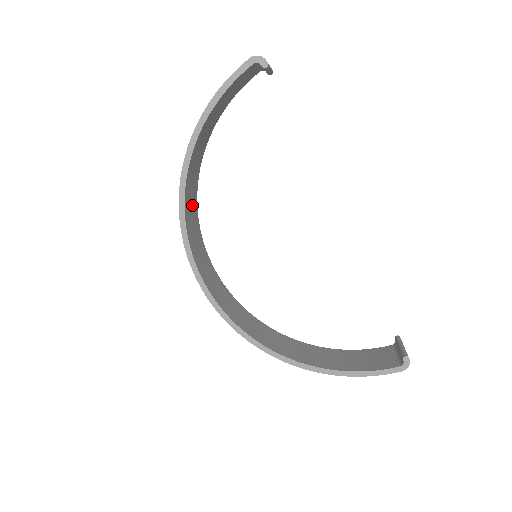
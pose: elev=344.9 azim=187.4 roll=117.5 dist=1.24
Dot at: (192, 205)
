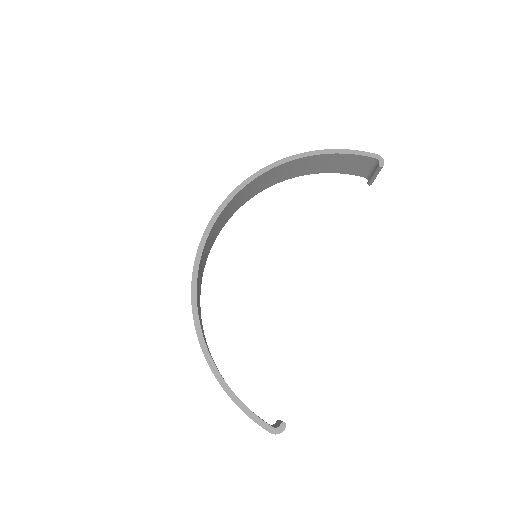
Dot at: (253, 190)
